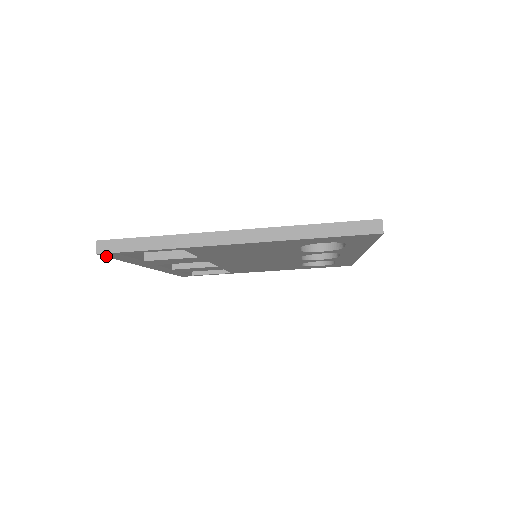
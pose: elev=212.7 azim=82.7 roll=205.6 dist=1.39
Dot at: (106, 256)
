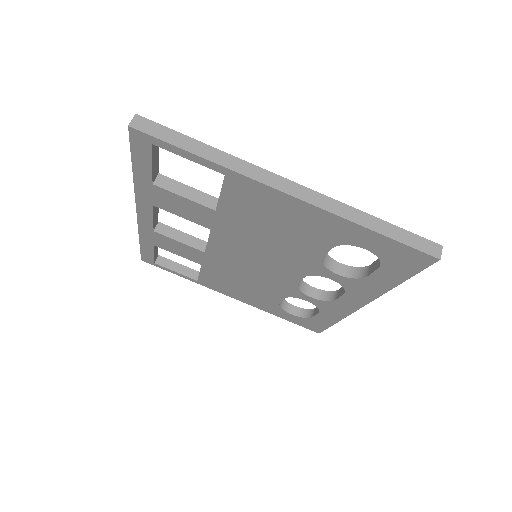
Dot at: (131, 141)
